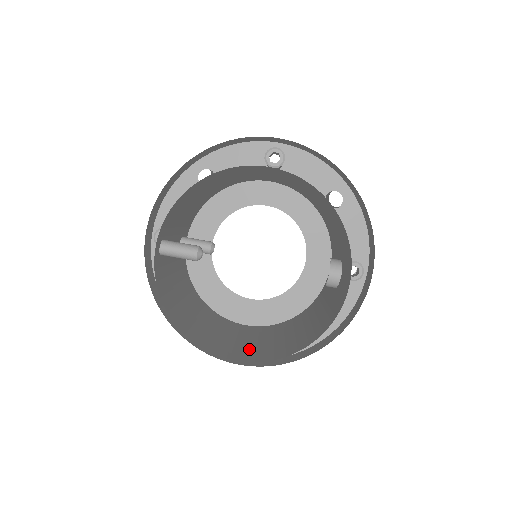
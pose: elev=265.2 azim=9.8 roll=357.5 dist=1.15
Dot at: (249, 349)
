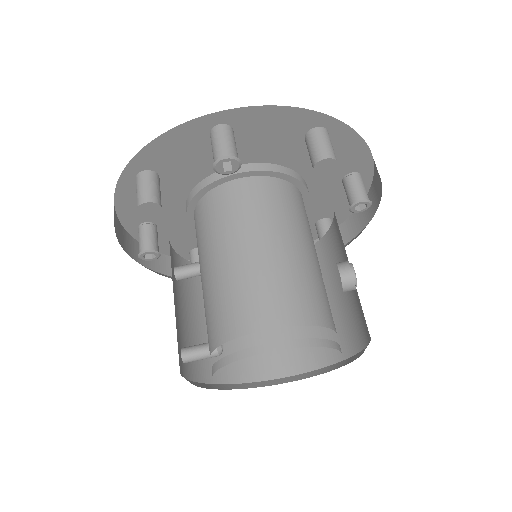
Dot at: occluded
